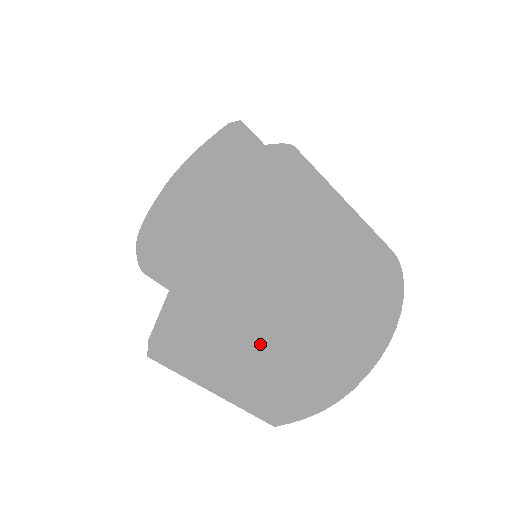
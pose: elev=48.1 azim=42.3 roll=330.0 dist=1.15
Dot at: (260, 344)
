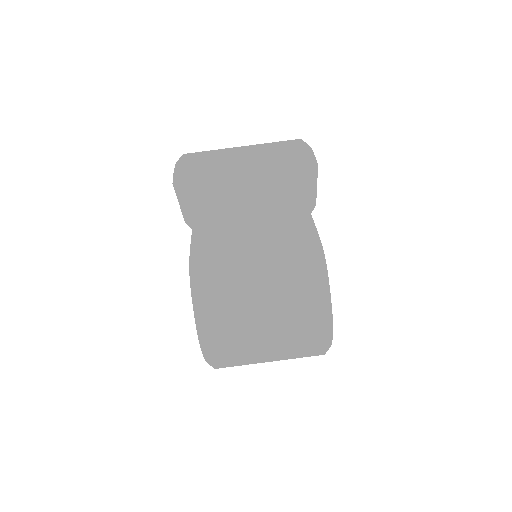
Dot at: (219, 150)
